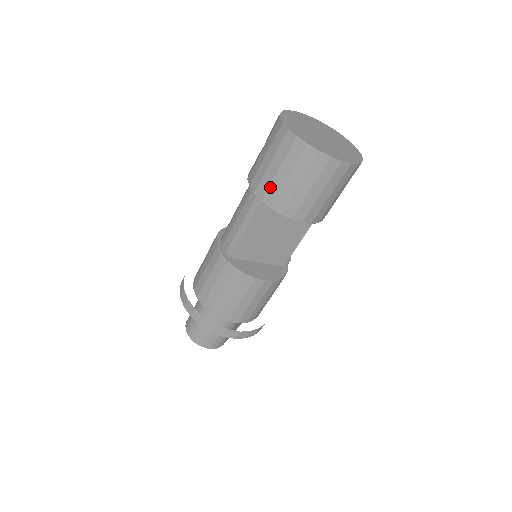
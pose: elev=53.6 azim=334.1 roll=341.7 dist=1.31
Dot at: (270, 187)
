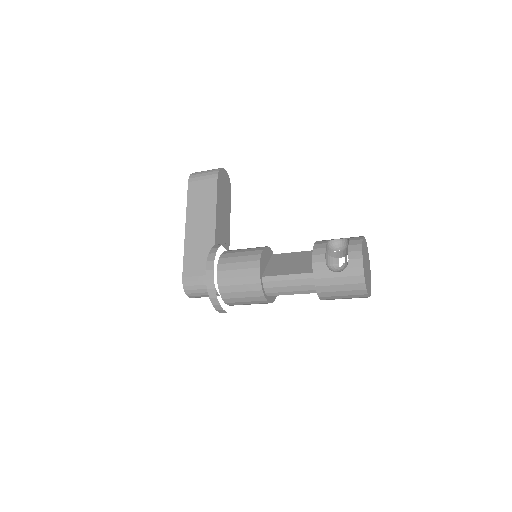
Dot at: (330, 297)
